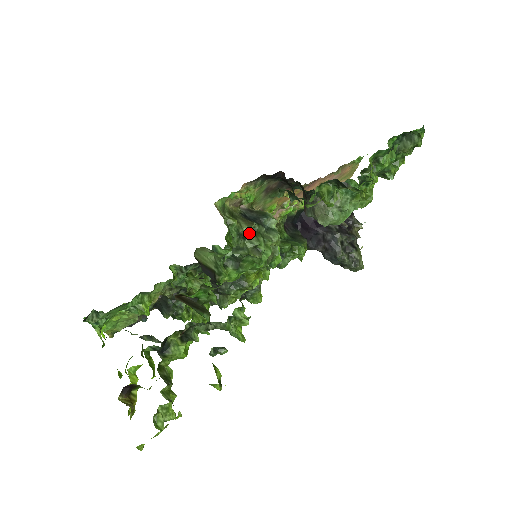
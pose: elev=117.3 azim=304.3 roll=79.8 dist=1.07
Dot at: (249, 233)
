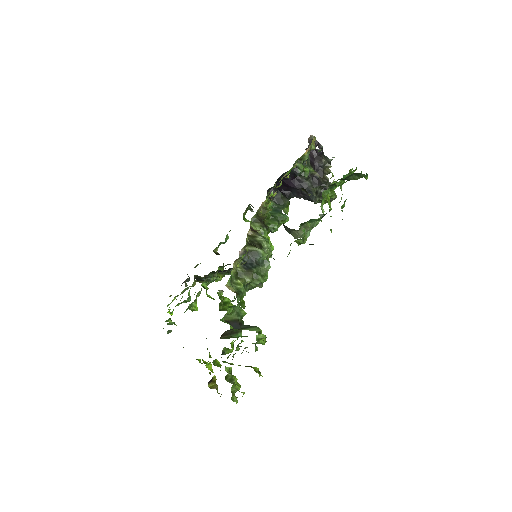
Dot at: (251, 280)
